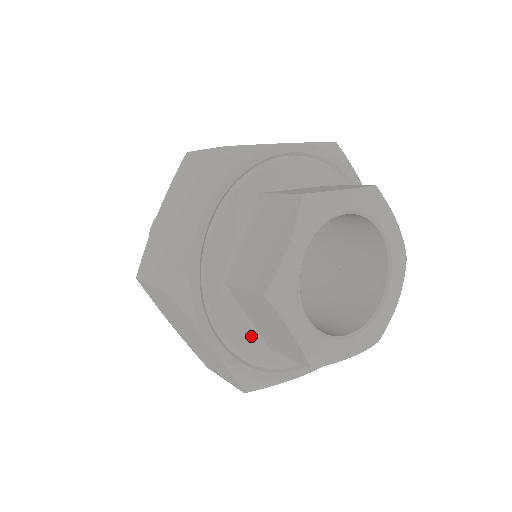
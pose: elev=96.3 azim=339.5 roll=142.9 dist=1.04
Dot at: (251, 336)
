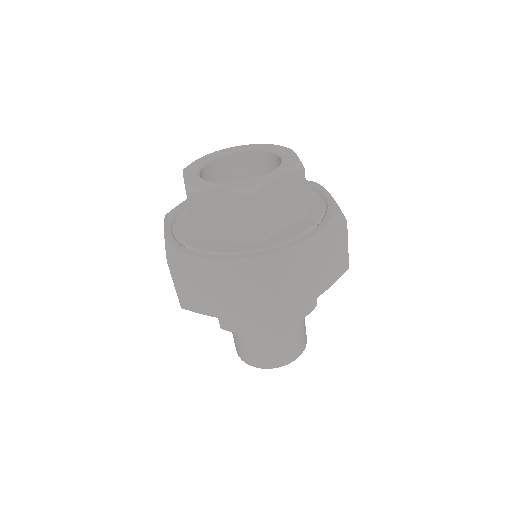
Dot at: (191, 231)
